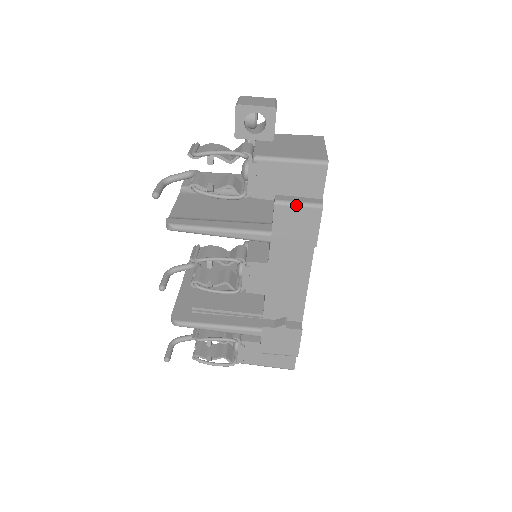
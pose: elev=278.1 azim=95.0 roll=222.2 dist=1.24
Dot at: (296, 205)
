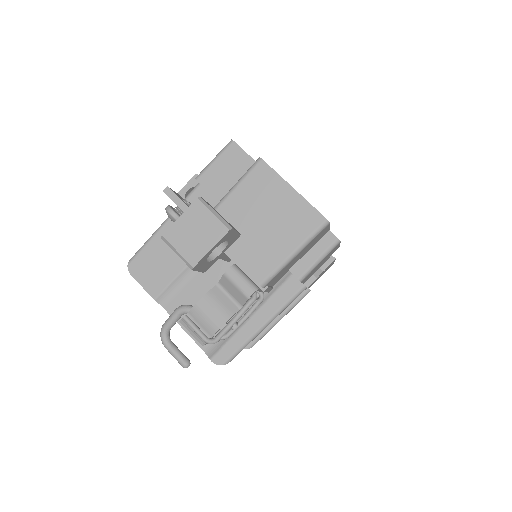
Dot at: (318, 264)
